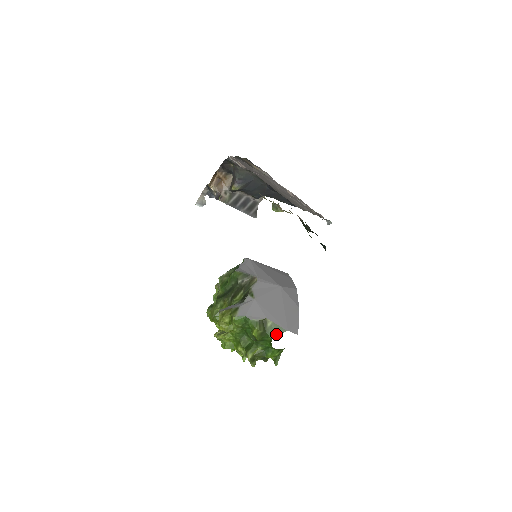
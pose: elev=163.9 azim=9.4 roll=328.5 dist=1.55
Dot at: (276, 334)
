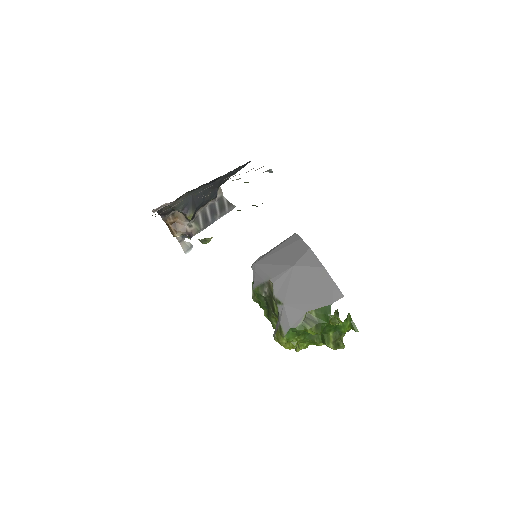
Dot at: (327, 316)
